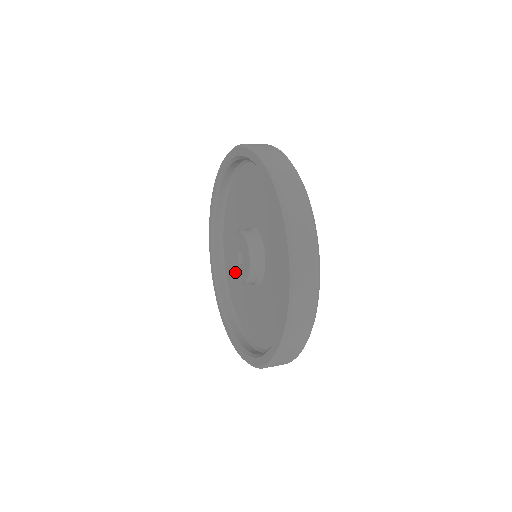
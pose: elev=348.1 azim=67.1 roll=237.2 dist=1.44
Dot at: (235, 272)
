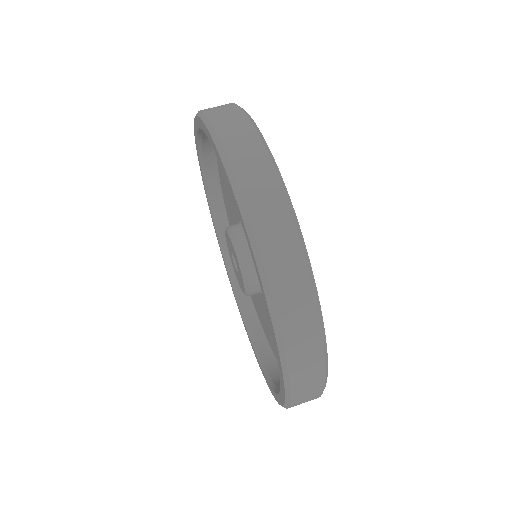
Dot at: (225, 236)
